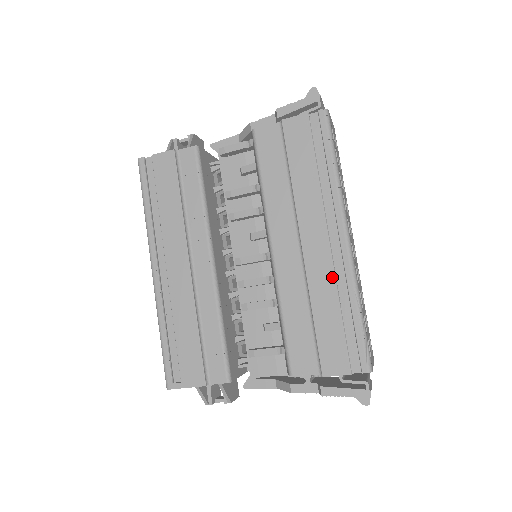
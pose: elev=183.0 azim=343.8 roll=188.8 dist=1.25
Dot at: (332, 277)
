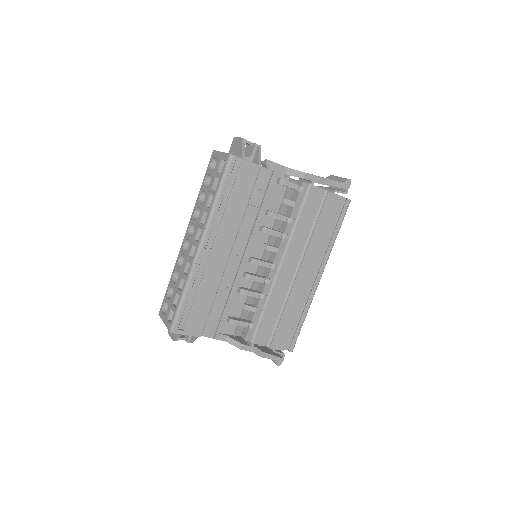
Dot at: (303, 297)
